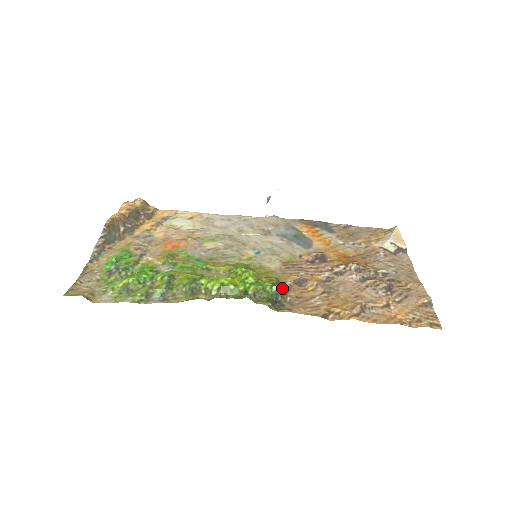
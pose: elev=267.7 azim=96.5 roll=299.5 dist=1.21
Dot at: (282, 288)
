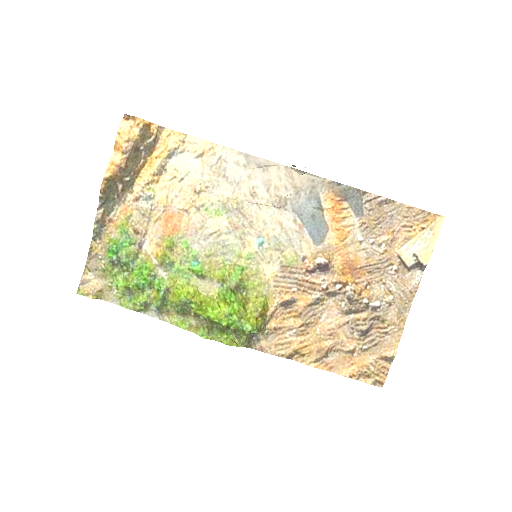
Dot at: (265, 317)
